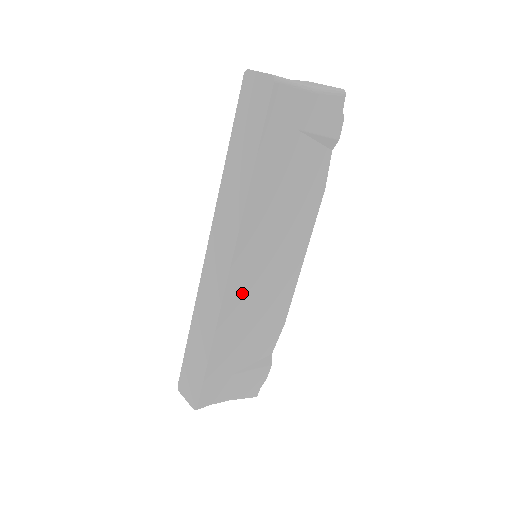
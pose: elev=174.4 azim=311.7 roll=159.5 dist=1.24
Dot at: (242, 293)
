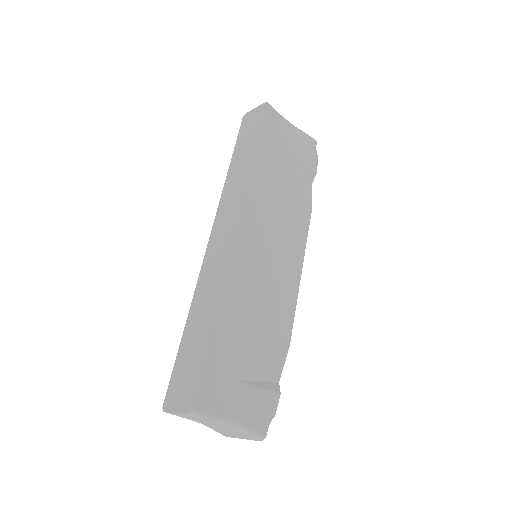
Dot at: (247, 267)
